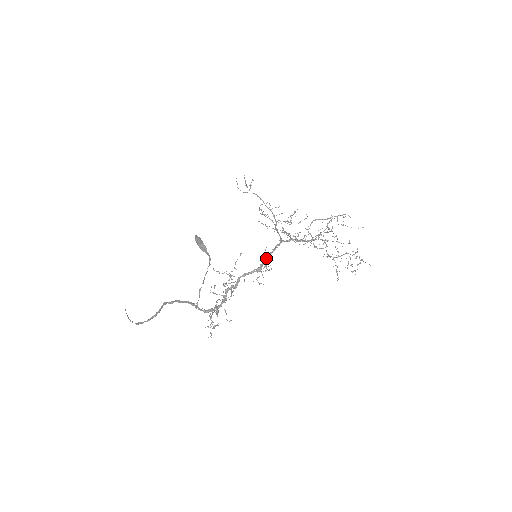
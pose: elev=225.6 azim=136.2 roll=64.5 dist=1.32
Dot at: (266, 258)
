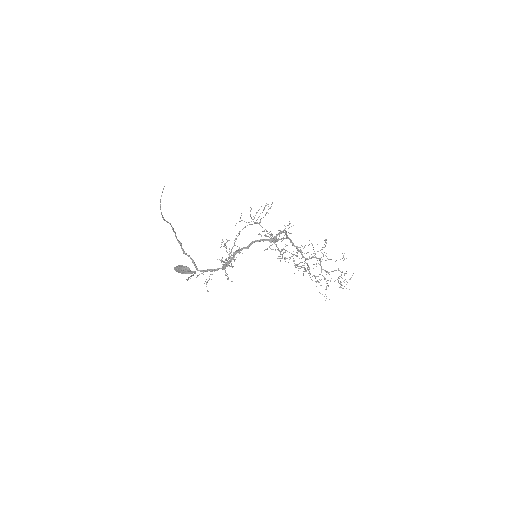
Dot at: occluded
